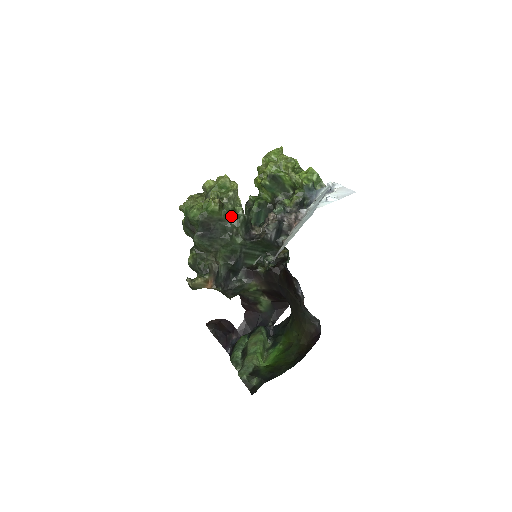
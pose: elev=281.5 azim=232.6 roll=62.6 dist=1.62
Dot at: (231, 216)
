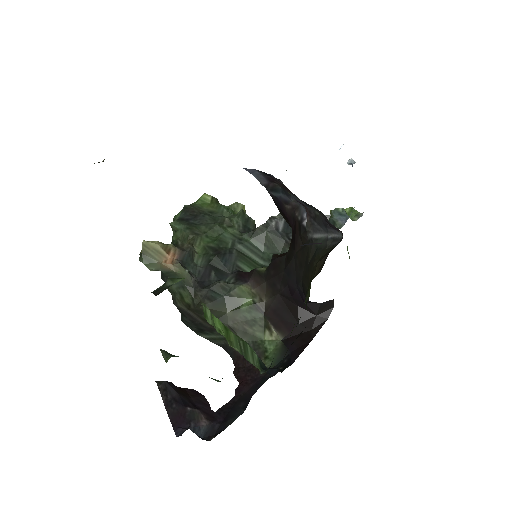
Dot at: (226, 211)
